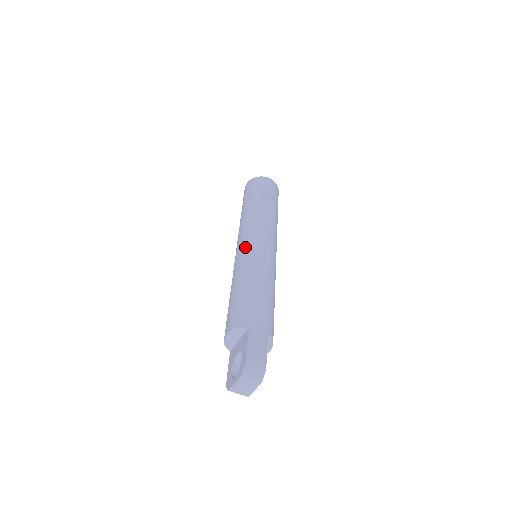
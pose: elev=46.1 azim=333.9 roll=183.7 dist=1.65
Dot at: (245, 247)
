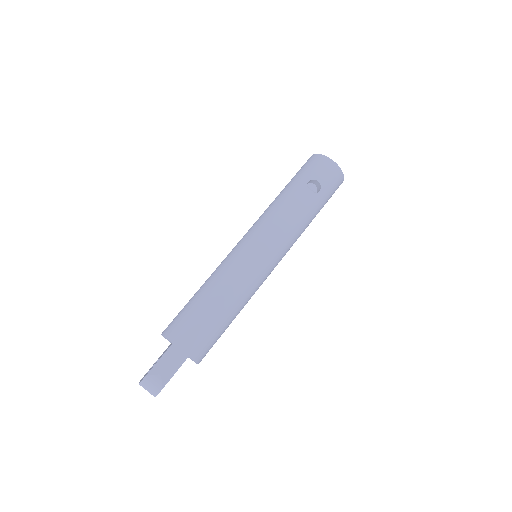
Dot at: (239, 248)
